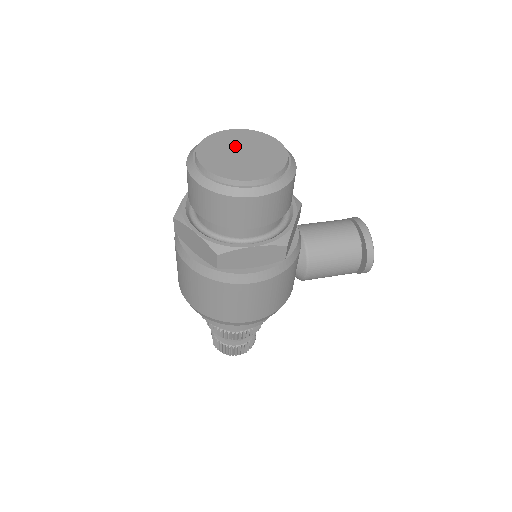
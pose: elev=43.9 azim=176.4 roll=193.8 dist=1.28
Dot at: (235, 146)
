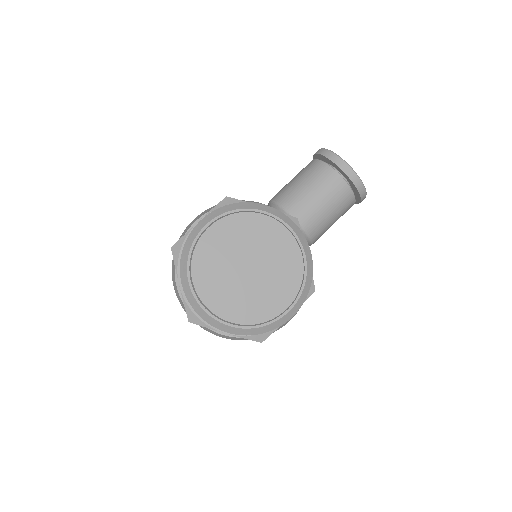
Dot at: (233, 261)
